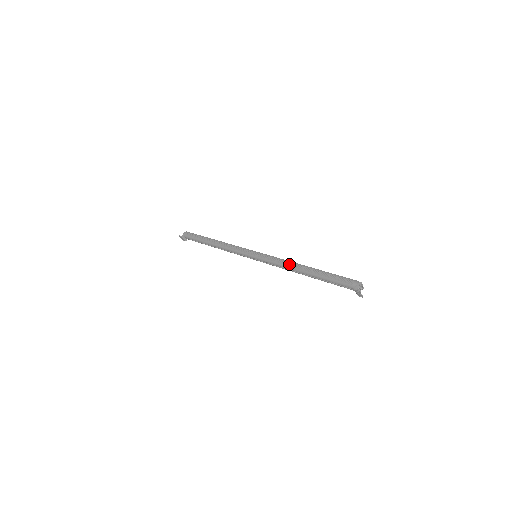
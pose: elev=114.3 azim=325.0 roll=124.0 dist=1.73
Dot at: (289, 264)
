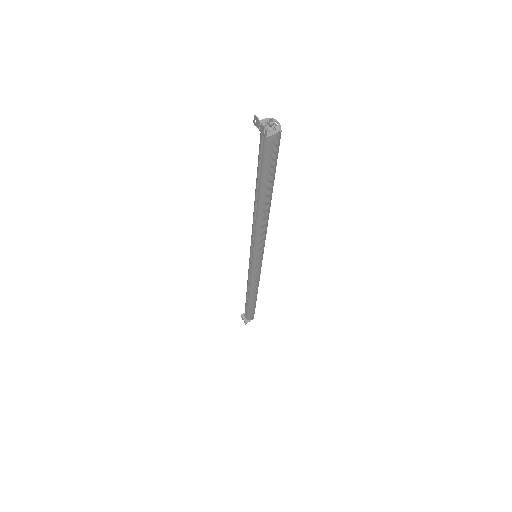
Dot at: occluded
